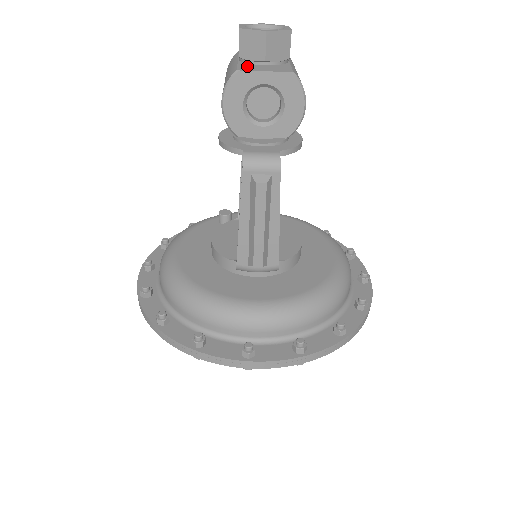
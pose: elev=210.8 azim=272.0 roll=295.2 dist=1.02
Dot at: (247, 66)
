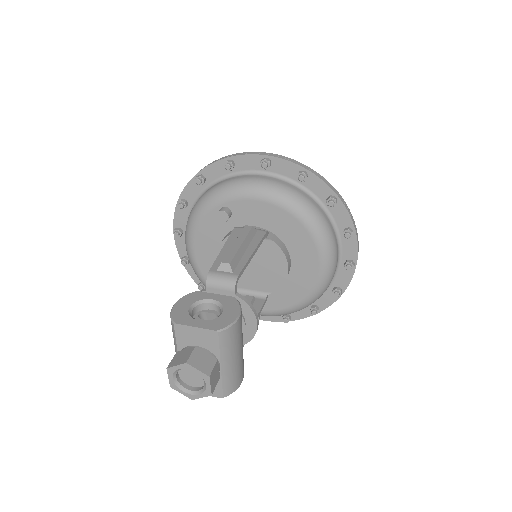
Dot at: occluded
